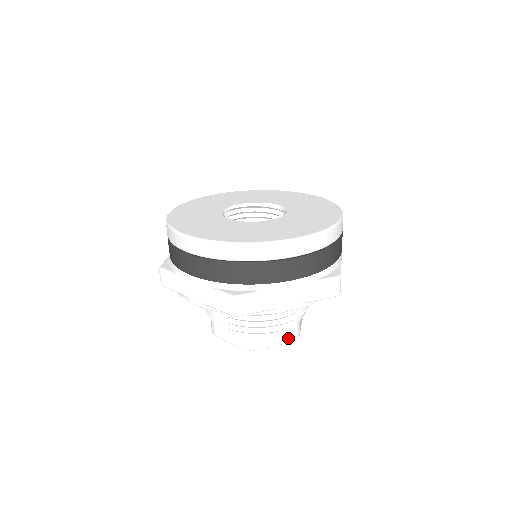
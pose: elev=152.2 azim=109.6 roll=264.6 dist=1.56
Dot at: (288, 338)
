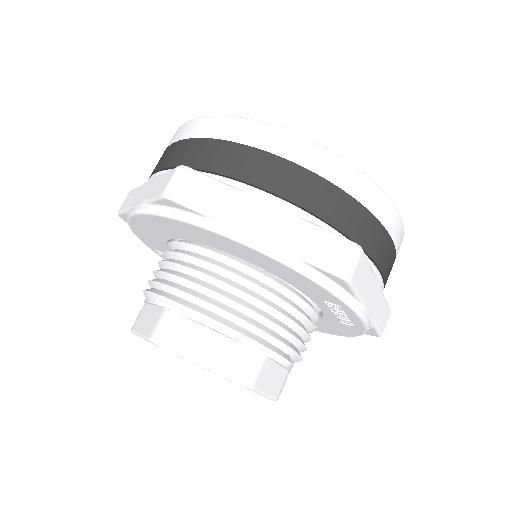
Dot at: (278, 390)
